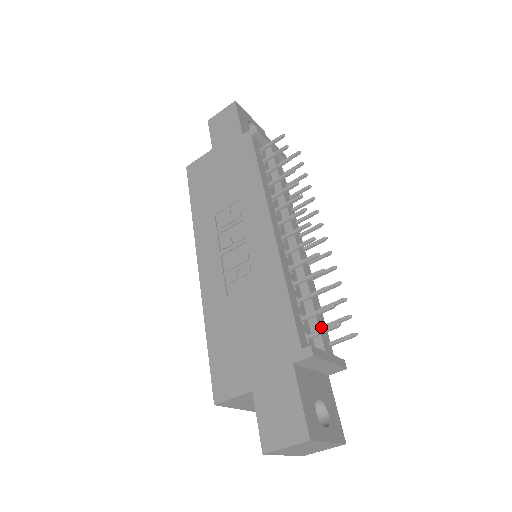
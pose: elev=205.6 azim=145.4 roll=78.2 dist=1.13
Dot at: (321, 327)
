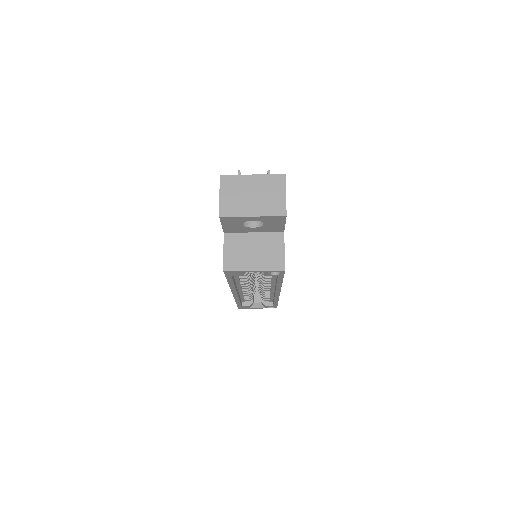
Dot at: occluded
